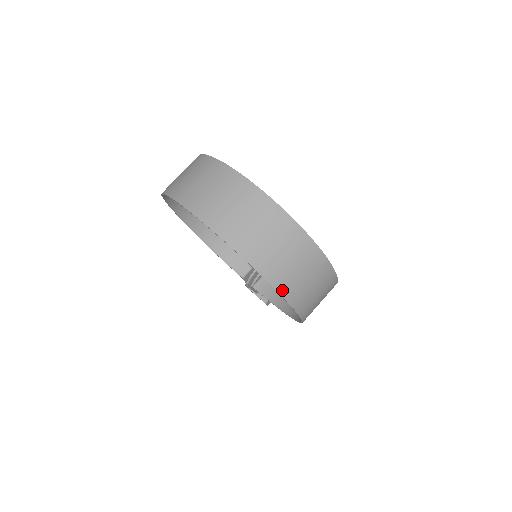
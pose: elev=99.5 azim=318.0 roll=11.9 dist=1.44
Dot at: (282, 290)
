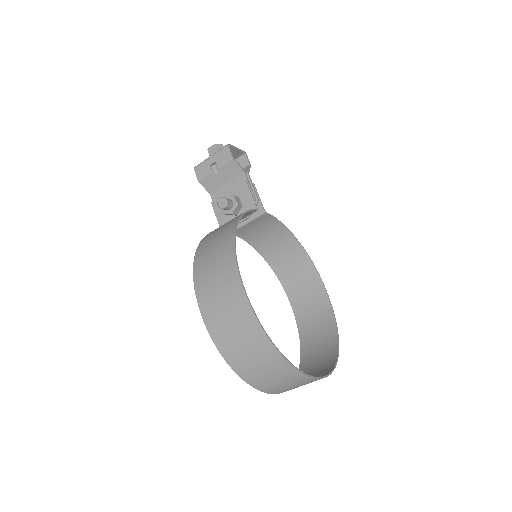
Dot at: (304, 350)
